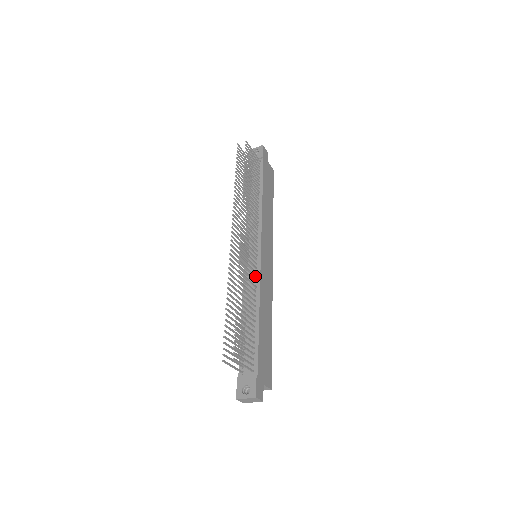
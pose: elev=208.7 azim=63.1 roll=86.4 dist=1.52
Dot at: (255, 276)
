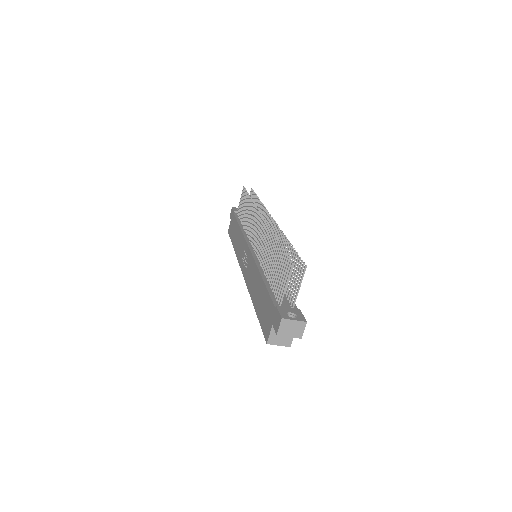
Dot at: occluded
